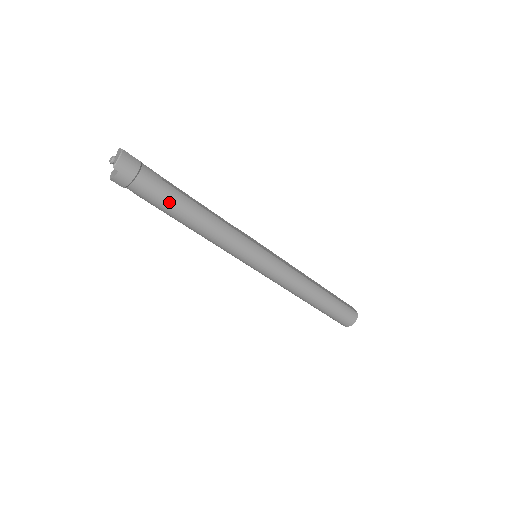
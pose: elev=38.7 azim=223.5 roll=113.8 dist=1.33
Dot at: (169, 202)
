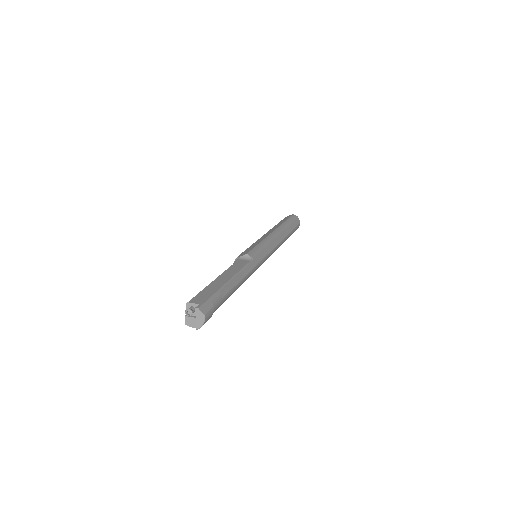
Dot at: occluded
